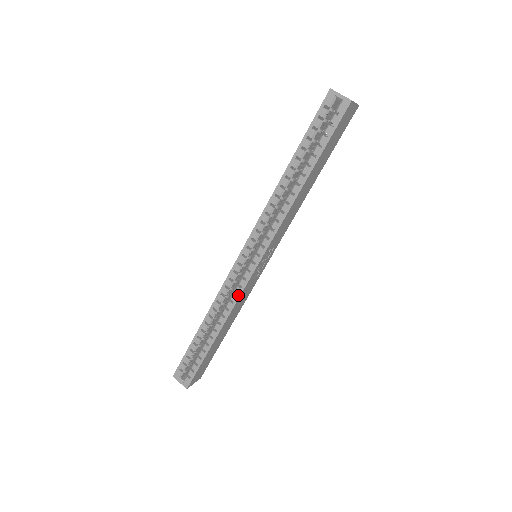
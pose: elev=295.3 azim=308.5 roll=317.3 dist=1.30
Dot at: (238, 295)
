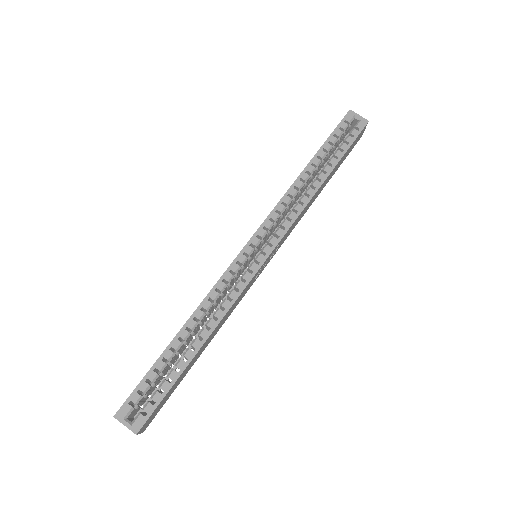
Dot at: (240, 291)
